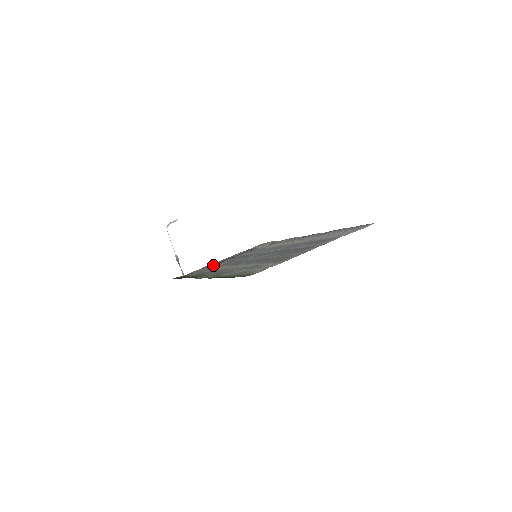
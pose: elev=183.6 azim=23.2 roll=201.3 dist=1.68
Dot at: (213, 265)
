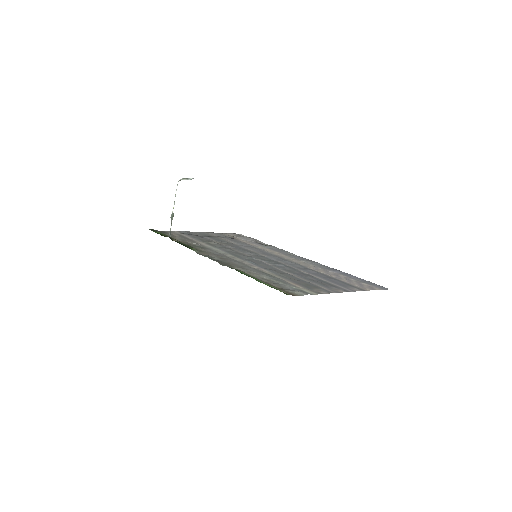
Dot at: (195, 236)
